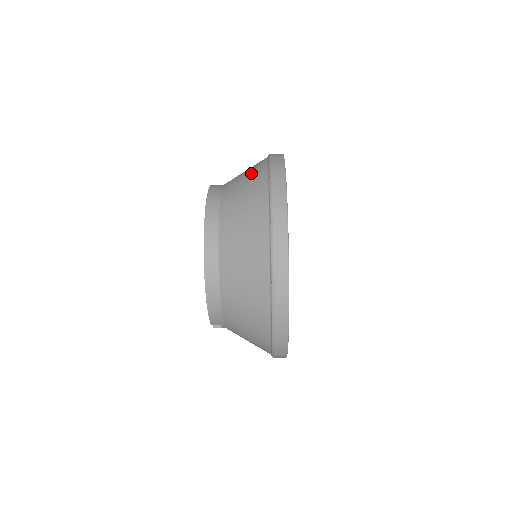
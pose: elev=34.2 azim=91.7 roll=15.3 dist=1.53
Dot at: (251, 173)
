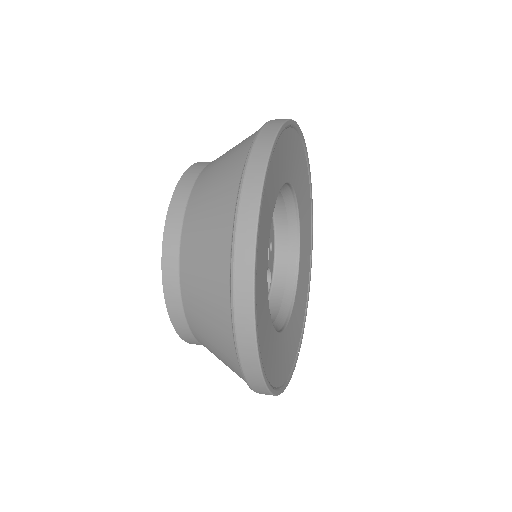
Dot at: (220, 189)
